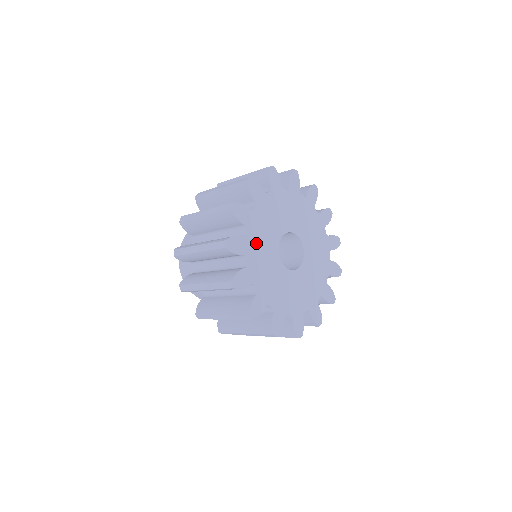
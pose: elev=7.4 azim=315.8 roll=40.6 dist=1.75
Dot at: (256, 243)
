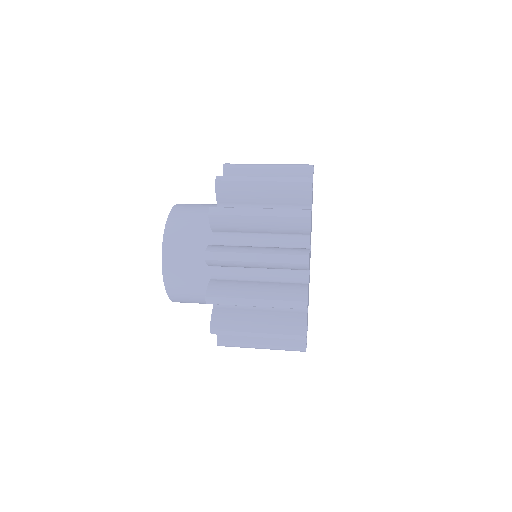
Dot at: occluded
